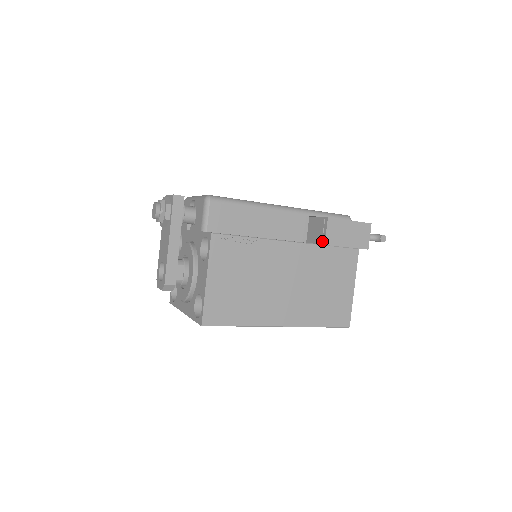
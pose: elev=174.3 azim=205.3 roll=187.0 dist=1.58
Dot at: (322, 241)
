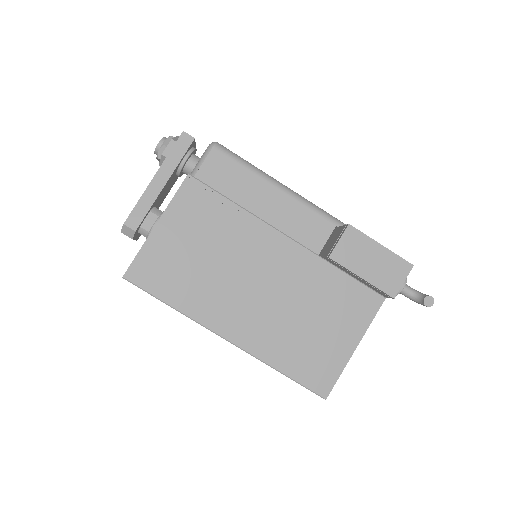
Dot at: (329, 253)
